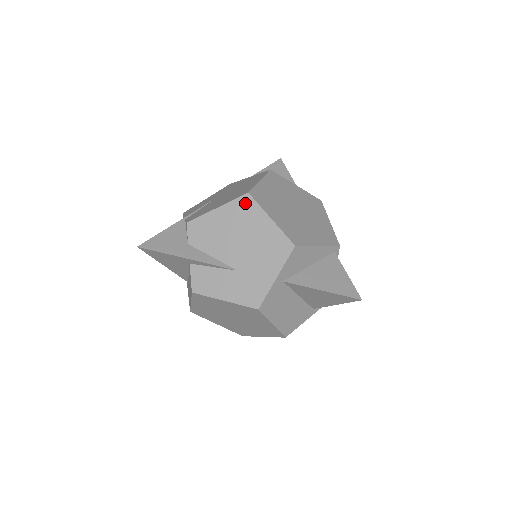
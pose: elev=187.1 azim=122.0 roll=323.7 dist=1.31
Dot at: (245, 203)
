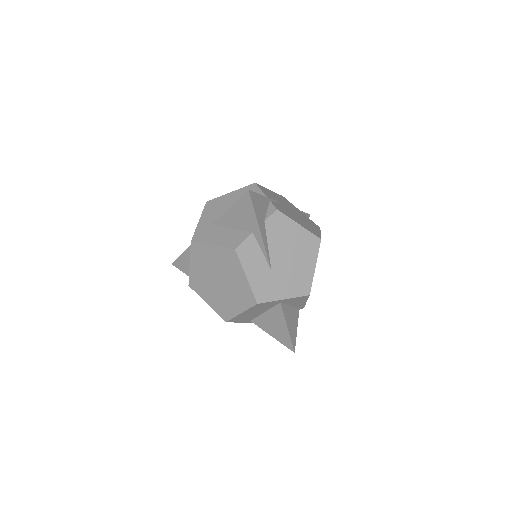
Dot at: (314, 242)
